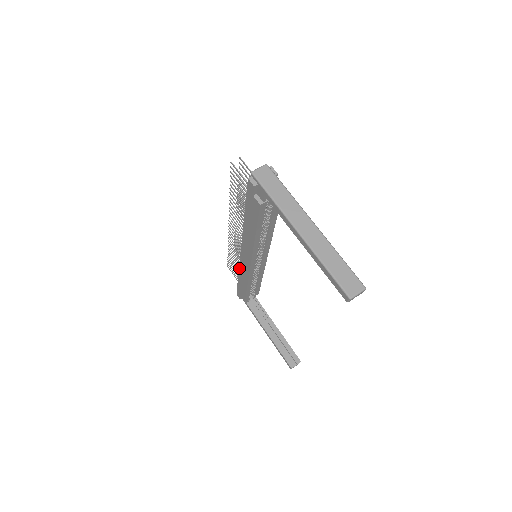
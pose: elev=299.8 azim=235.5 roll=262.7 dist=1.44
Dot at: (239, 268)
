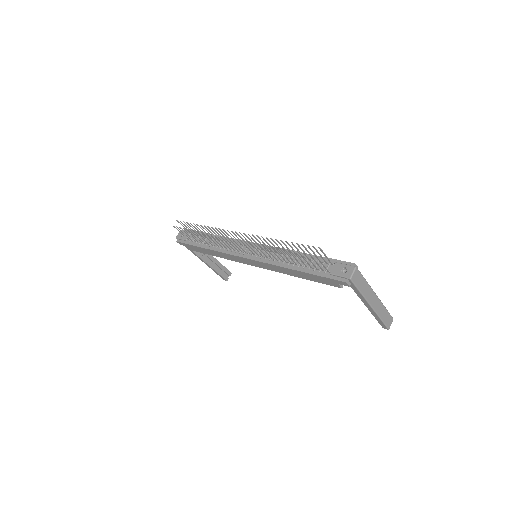
Dot at: (221, 253)
